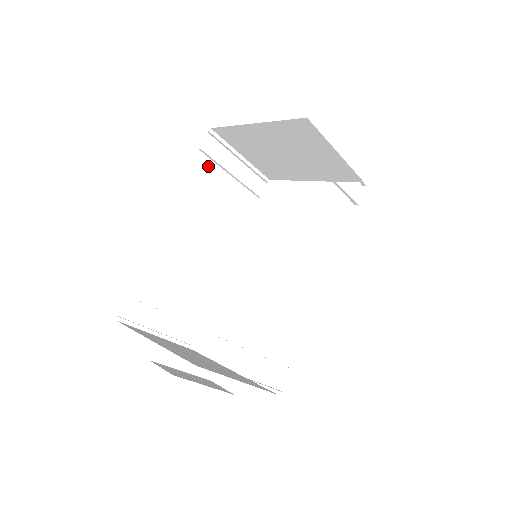
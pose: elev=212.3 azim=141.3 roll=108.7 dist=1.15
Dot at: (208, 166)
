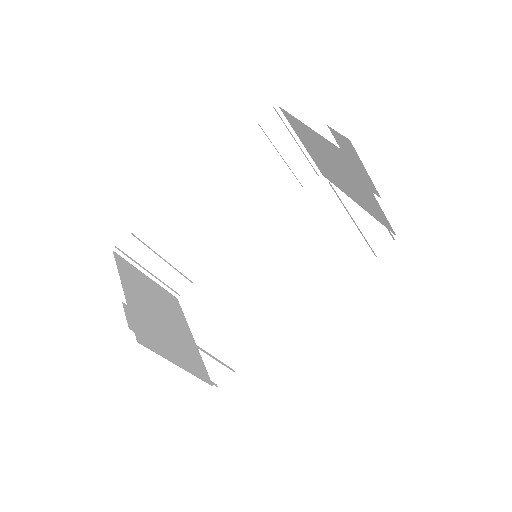
Dot at: (261, 141)
